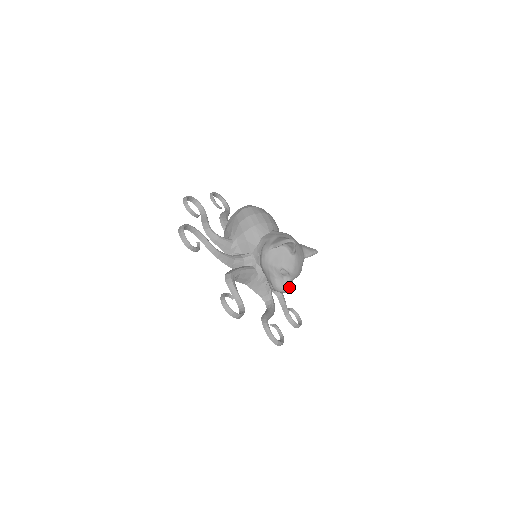
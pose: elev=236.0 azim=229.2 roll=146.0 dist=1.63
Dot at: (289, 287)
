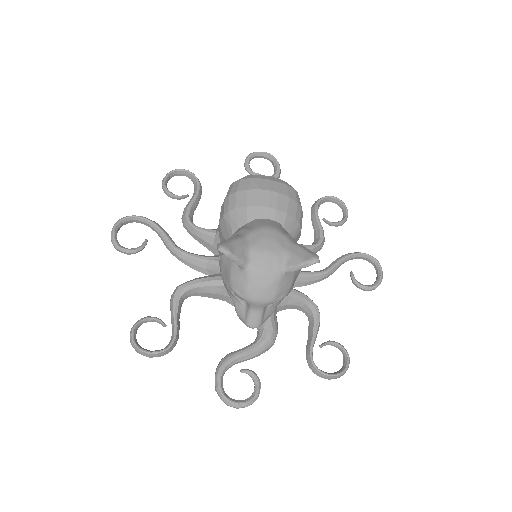
Dot at: (254, 319)
